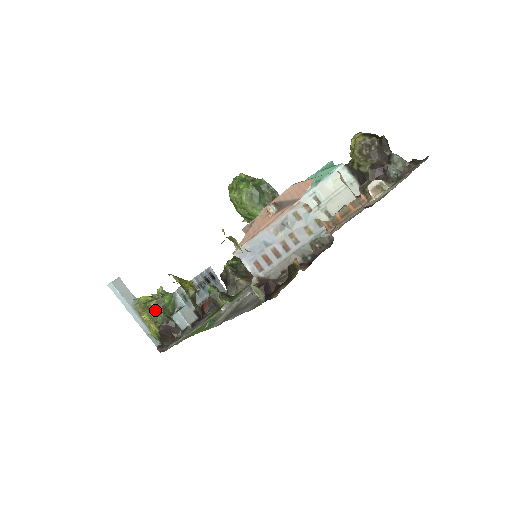
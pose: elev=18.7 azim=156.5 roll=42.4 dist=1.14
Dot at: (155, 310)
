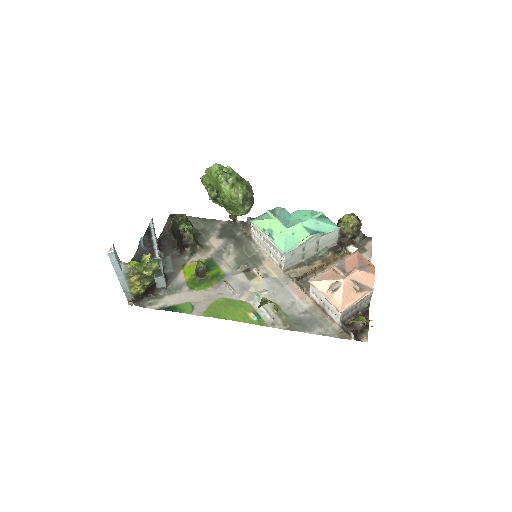
Dot at: (148, 276)
